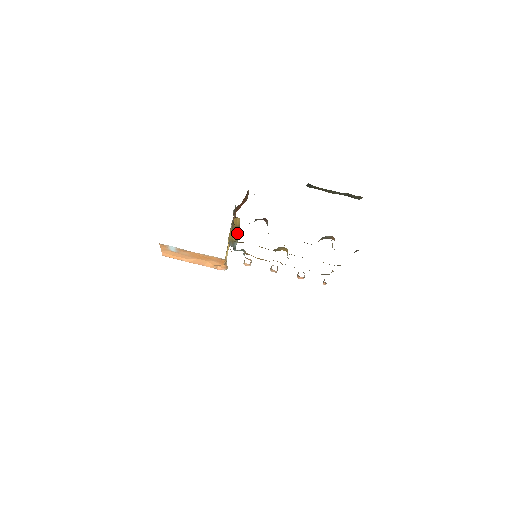
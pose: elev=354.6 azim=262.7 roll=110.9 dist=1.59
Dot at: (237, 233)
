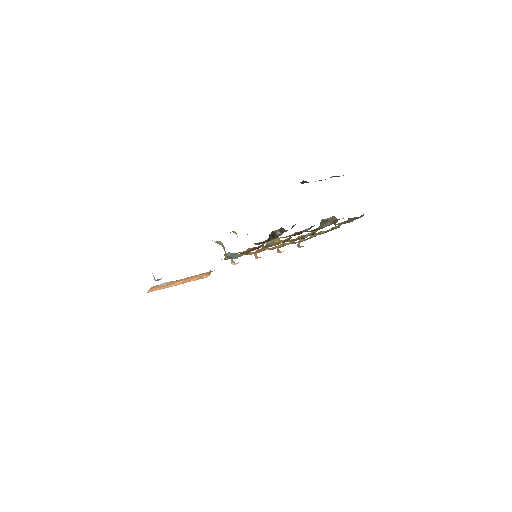
Dot at: occluded
